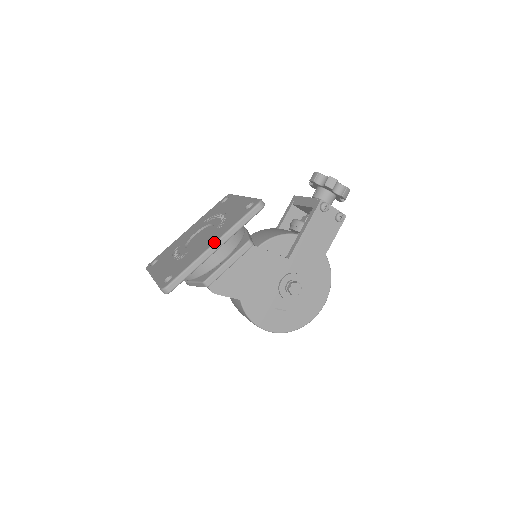
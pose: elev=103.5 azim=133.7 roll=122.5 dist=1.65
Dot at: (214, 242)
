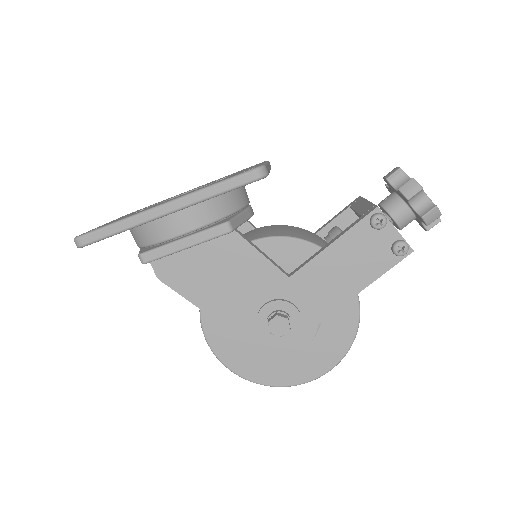
Dot at: occluded
